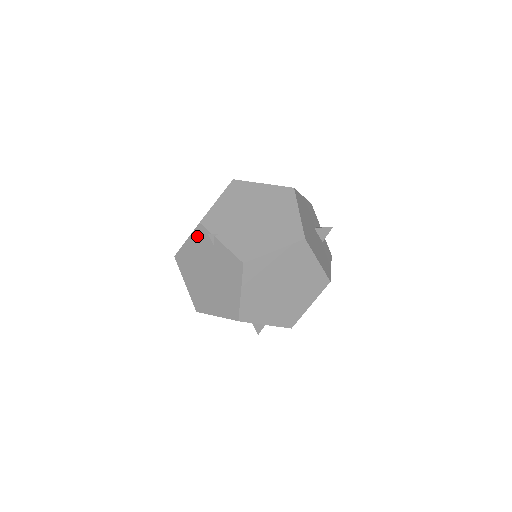
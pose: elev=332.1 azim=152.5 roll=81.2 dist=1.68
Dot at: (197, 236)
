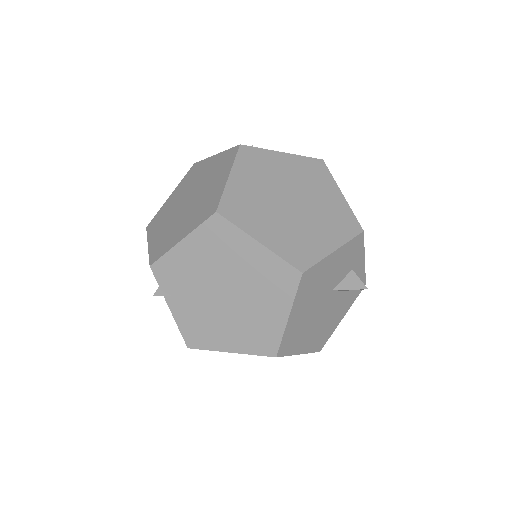
Dot at: occluded
